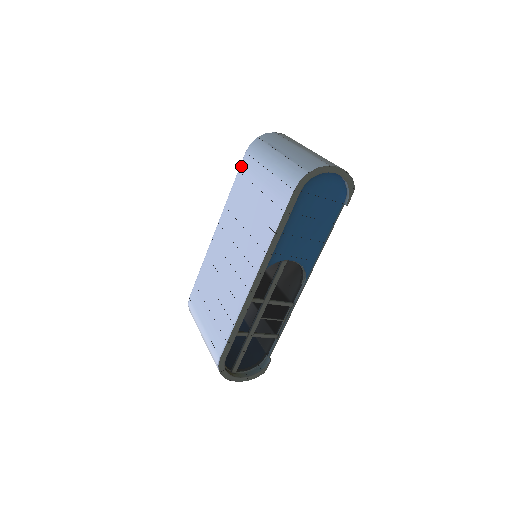
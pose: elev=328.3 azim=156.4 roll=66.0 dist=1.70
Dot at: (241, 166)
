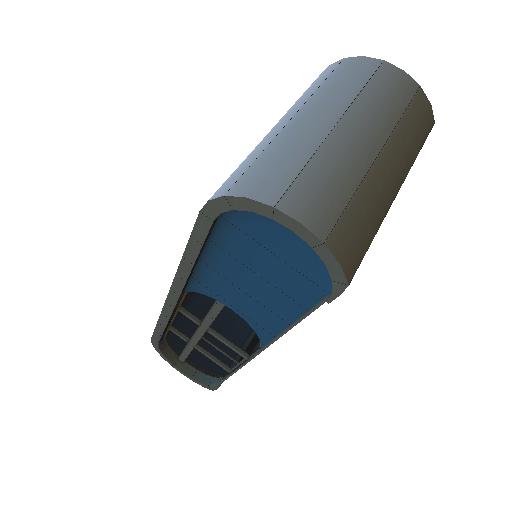
Dot at: occluded
